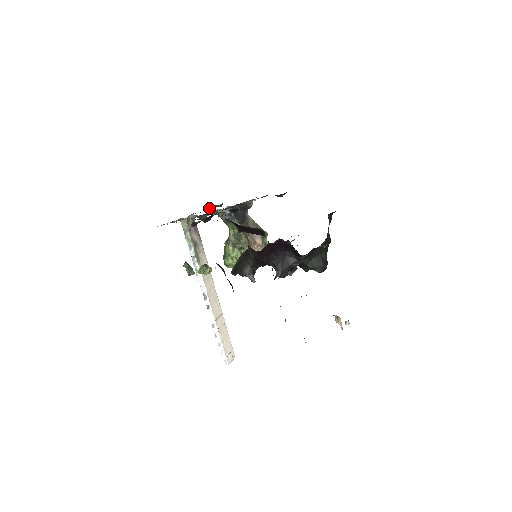
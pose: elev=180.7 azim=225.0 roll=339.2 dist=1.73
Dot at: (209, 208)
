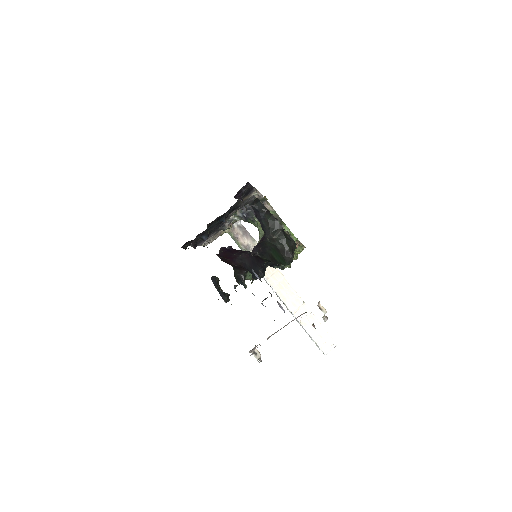
Dot at: occluded
